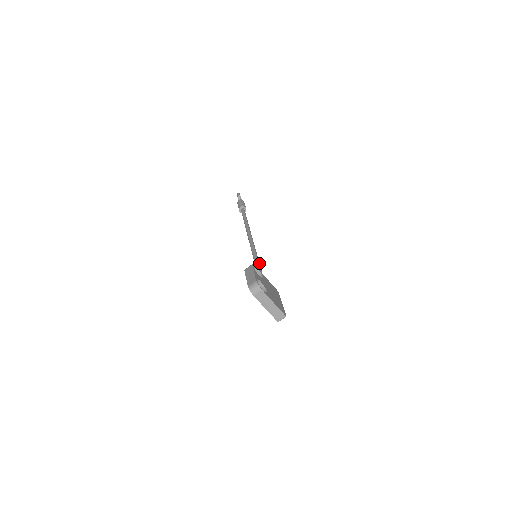
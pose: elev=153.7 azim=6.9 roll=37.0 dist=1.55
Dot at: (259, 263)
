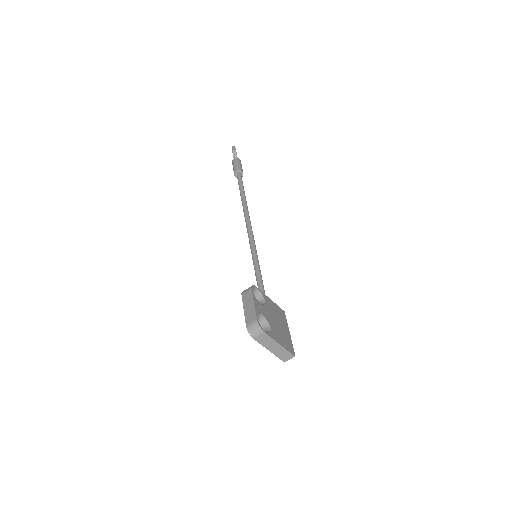
Dot at: (260, 271)
